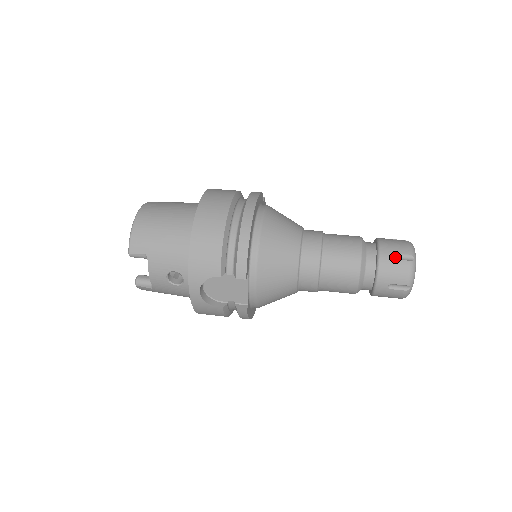
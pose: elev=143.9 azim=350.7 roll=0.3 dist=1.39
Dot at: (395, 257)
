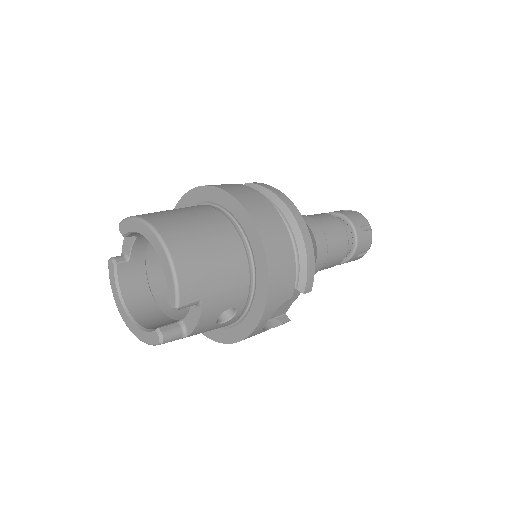
Dot at: (362, 229)
